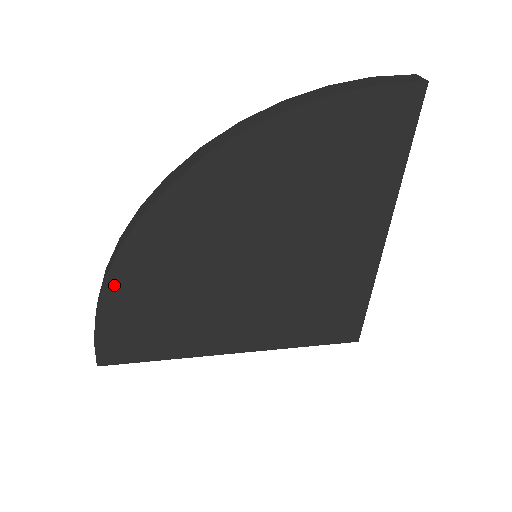
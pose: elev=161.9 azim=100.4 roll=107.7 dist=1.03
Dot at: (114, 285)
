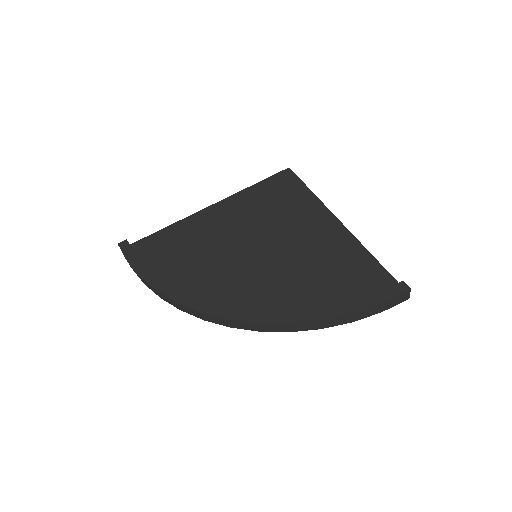
Dot at: occluded
